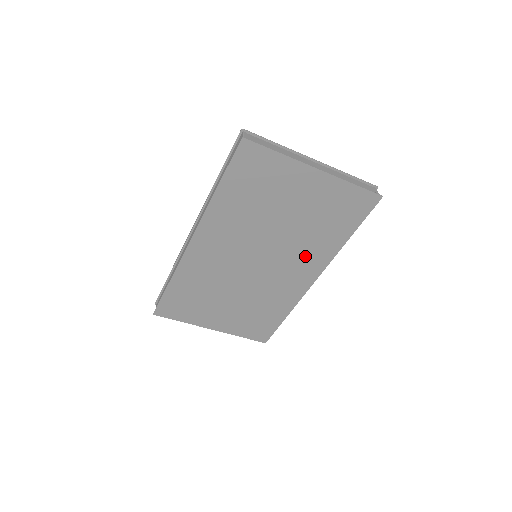
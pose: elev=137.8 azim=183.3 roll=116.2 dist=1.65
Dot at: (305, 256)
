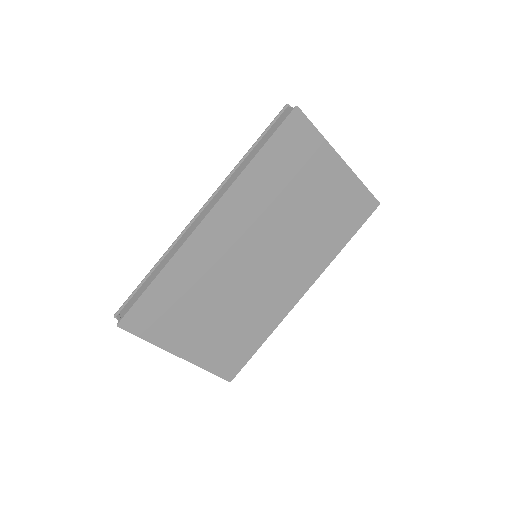
Dot at: (304, 260)
